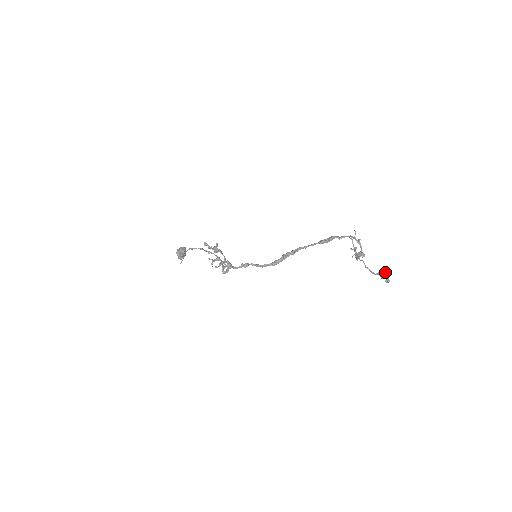
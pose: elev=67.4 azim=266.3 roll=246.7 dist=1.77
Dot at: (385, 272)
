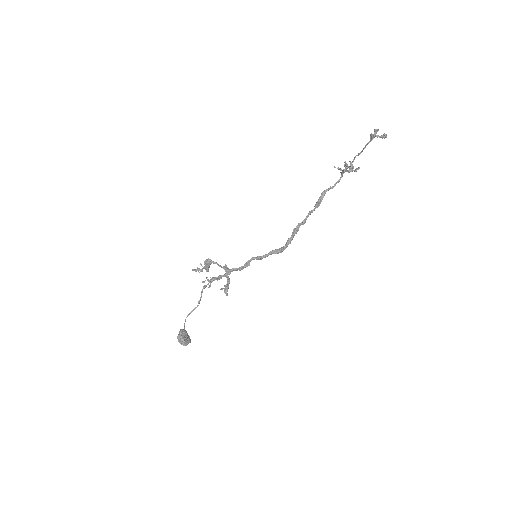
Dot at: (374, 130)
